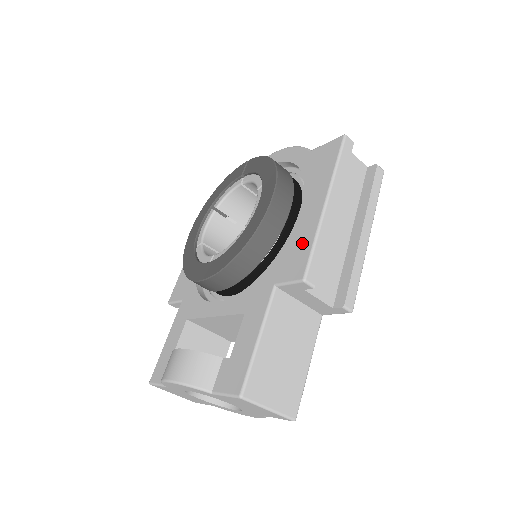
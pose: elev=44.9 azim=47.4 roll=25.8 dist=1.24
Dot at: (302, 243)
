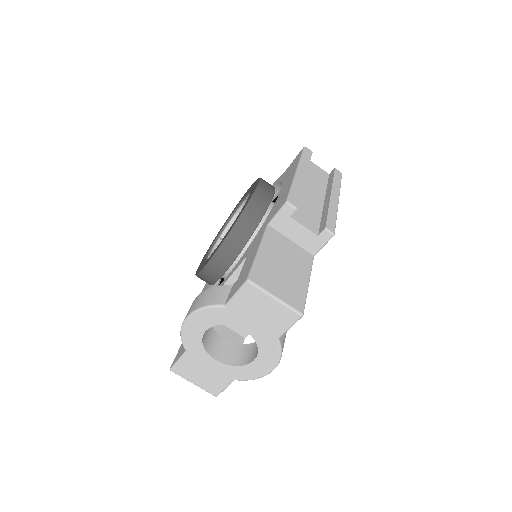
Dot at: (283, 195)
